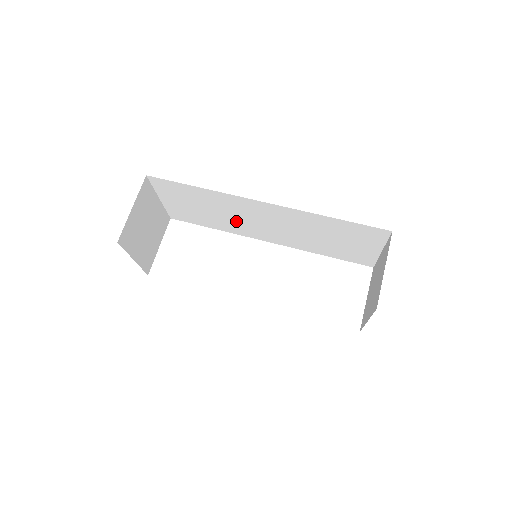
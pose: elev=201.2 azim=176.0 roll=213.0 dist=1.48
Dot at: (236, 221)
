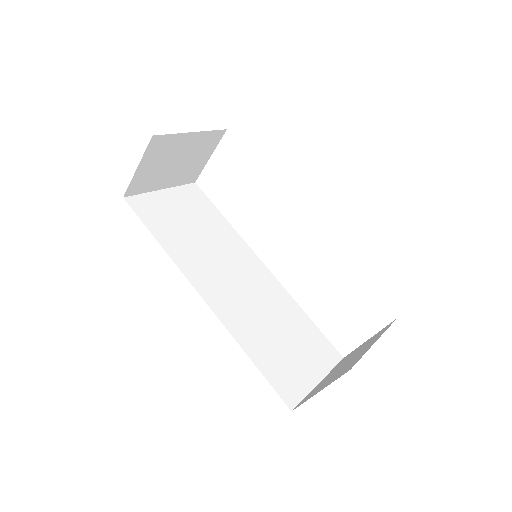
Dot at: occluded
